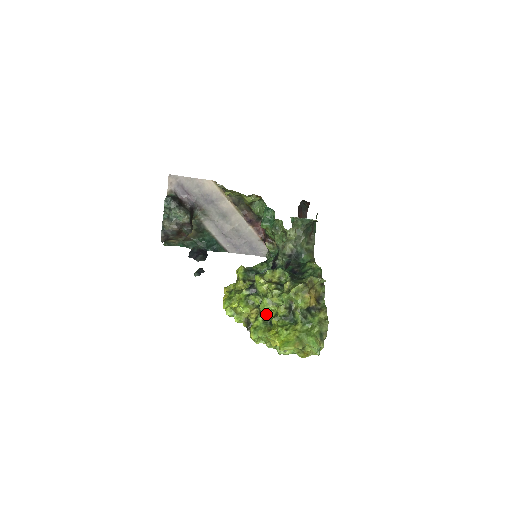
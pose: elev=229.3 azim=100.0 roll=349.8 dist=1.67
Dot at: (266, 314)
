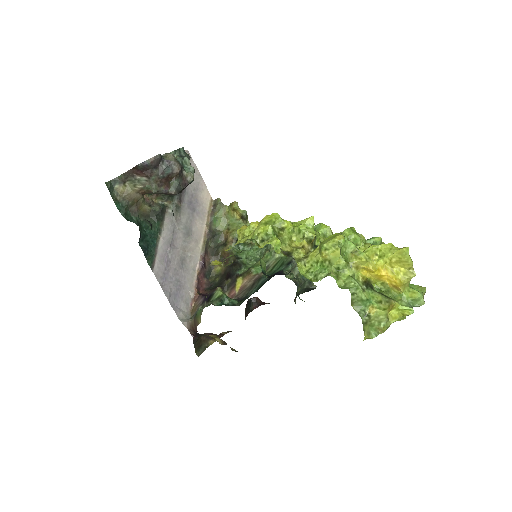
Dot at: occluded
